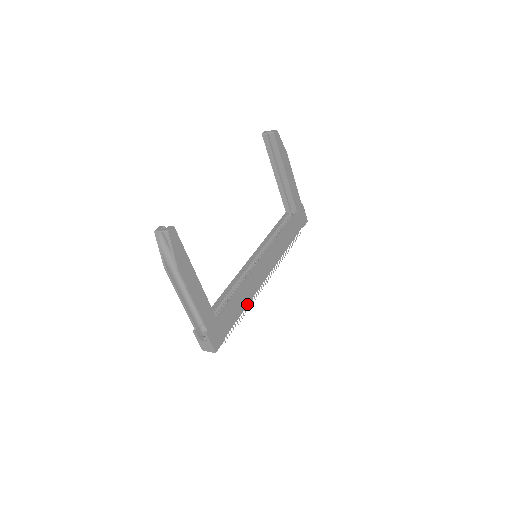
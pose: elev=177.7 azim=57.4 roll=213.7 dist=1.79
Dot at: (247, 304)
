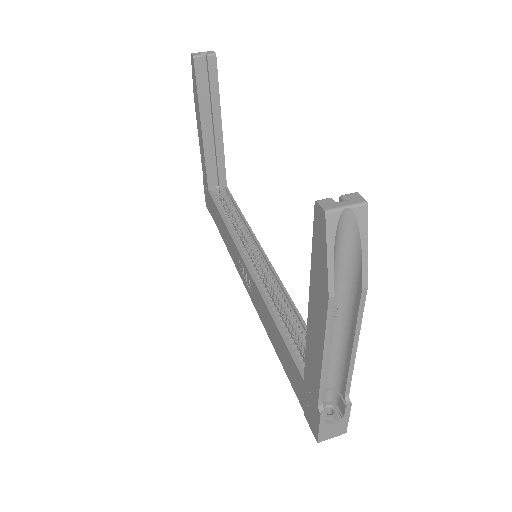
Dot at: occluded
